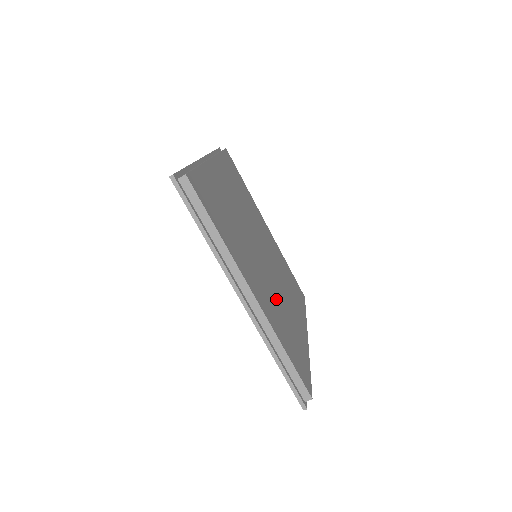
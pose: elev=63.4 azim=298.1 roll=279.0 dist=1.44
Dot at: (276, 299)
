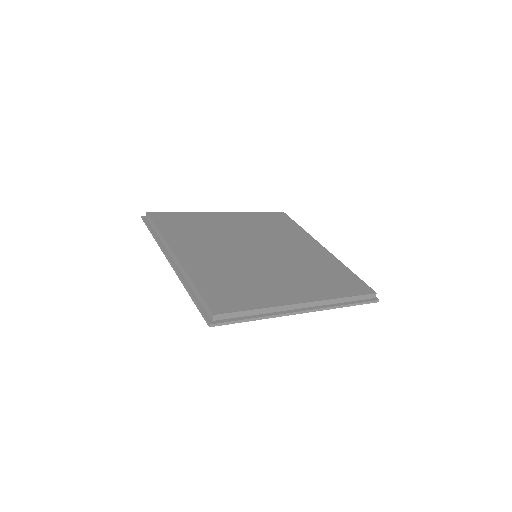
Dot at: (238, 269)
